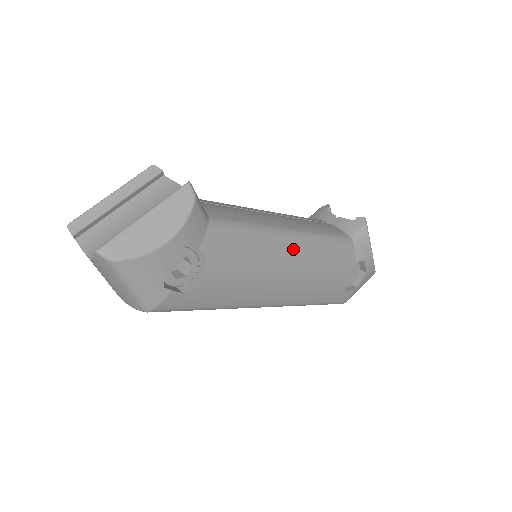
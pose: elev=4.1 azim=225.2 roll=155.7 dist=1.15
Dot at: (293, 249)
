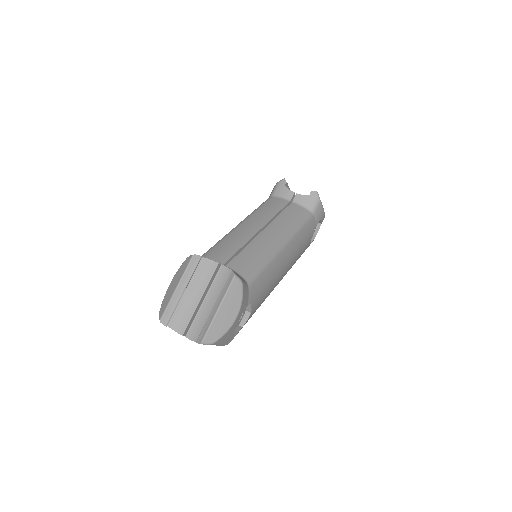
Dot at: (286, 255)
